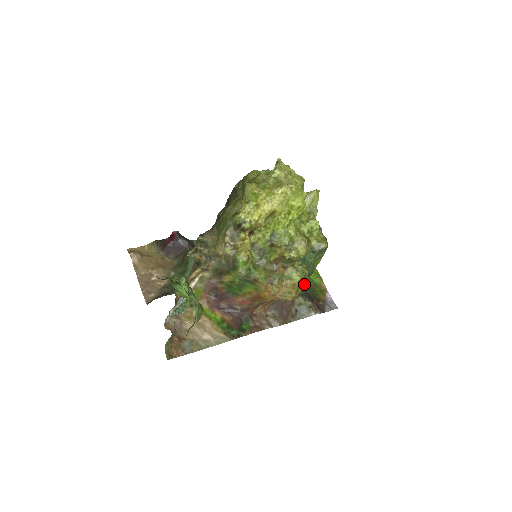
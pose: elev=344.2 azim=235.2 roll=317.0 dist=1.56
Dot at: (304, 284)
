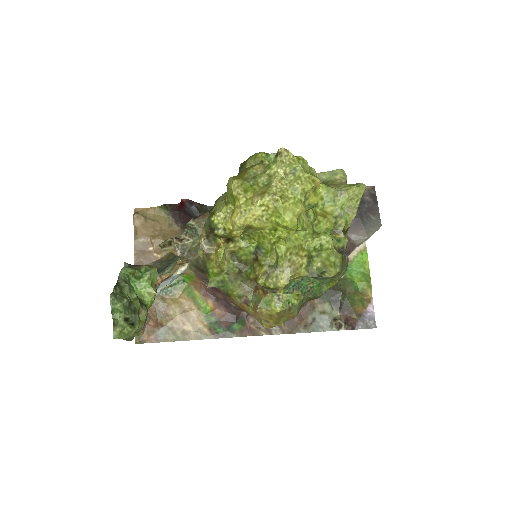
Dot at: (290, 315)
